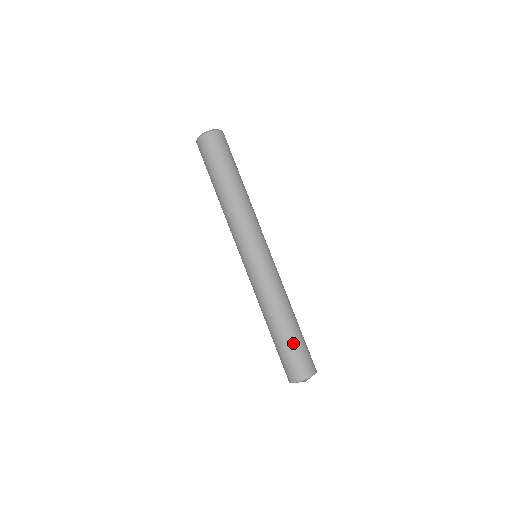
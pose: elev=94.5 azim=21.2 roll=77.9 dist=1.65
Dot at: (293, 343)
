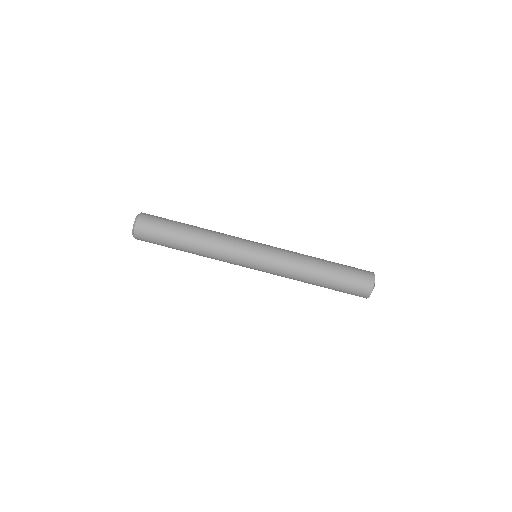
Dot at: (341, 277)
